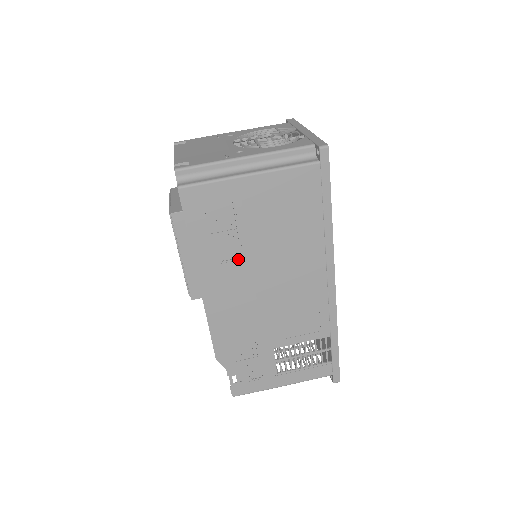
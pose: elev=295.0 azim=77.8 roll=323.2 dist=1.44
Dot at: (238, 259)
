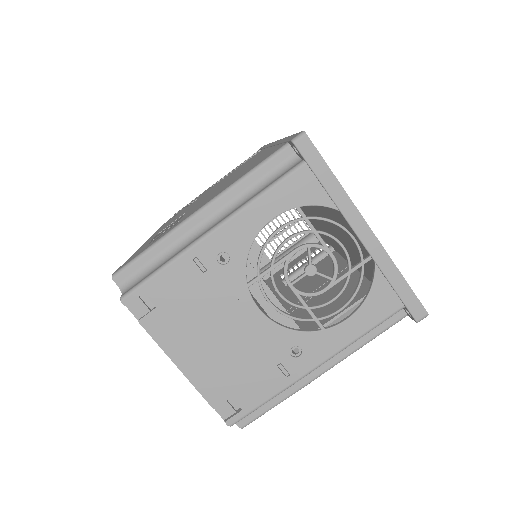
Dot at: occluded
